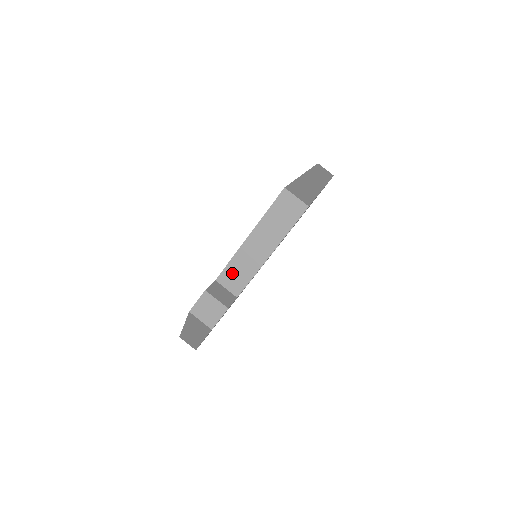
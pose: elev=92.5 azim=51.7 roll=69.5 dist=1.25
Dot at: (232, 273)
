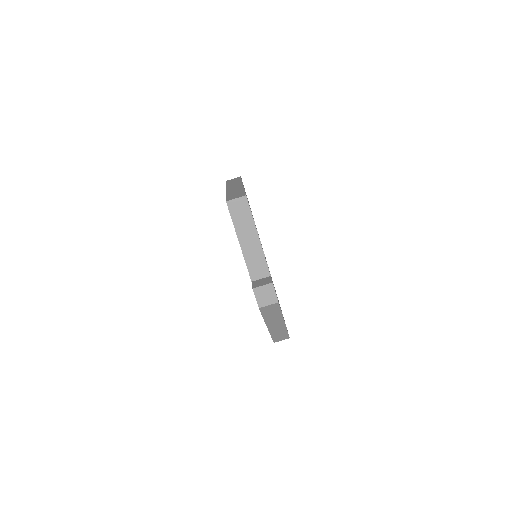
Dot at: (254, 268)
